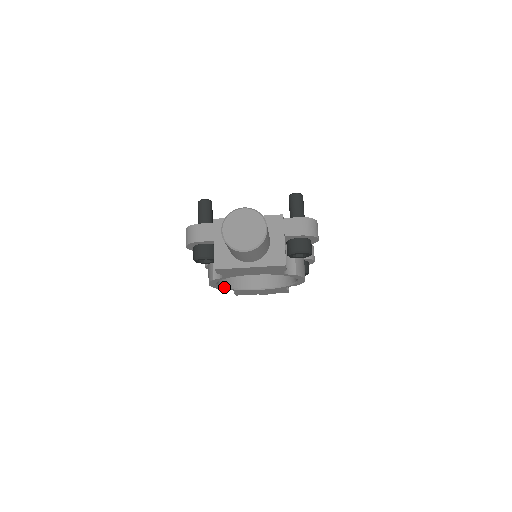
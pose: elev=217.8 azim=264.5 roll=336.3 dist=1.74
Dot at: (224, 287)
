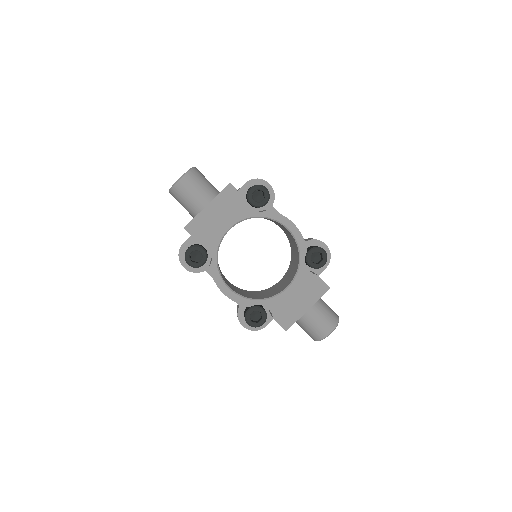
Dot at: (245, 298)
